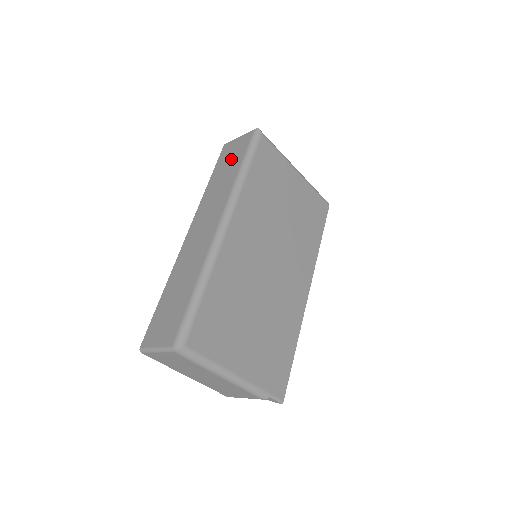
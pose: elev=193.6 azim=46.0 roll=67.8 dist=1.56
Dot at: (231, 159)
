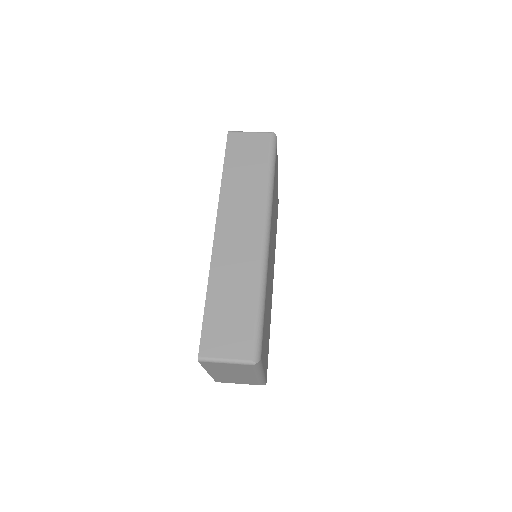
Dot at: (249, 158)
